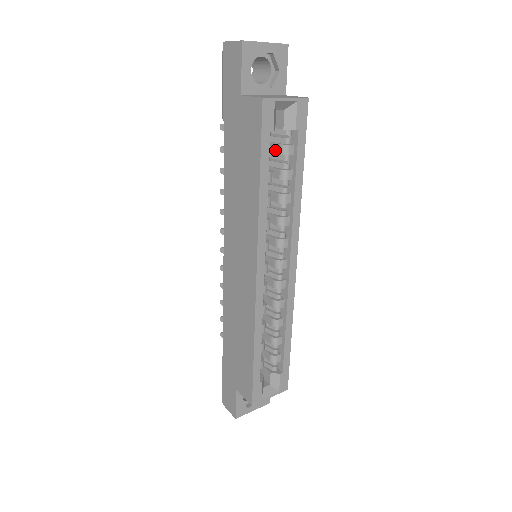
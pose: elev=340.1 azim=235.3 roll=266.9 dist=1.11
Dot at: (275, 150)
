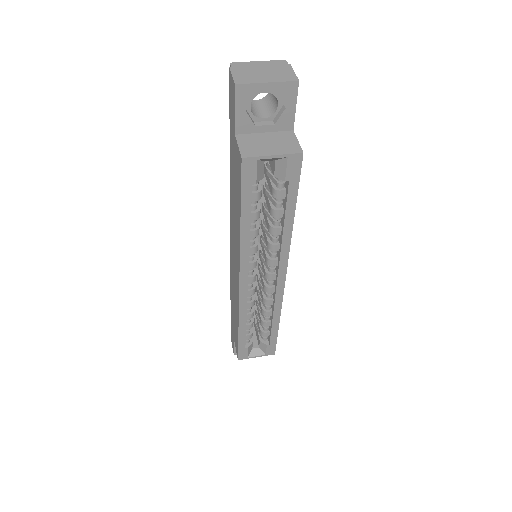
Dot at: (270, 187)
